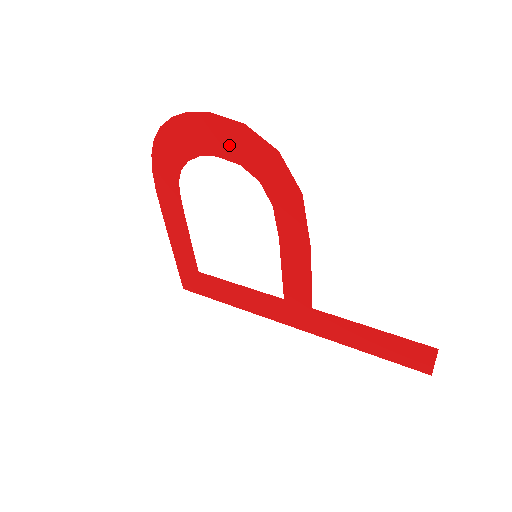
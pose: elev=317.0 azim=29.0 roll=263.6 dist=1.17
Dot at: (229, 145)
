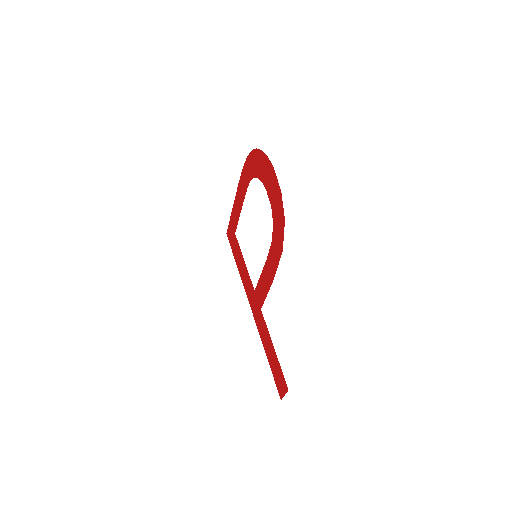
Dot at: (272, 192)
